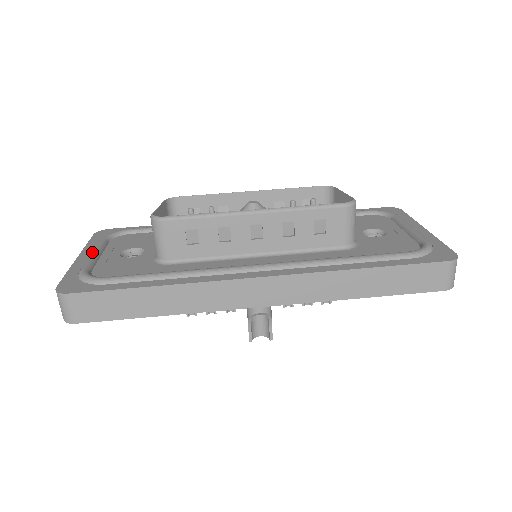
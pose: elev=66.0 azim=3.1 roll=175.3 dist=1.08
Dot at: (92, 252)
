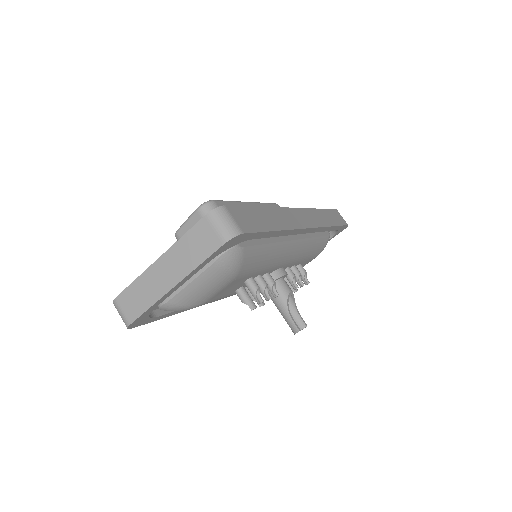
Dot at: occluded
